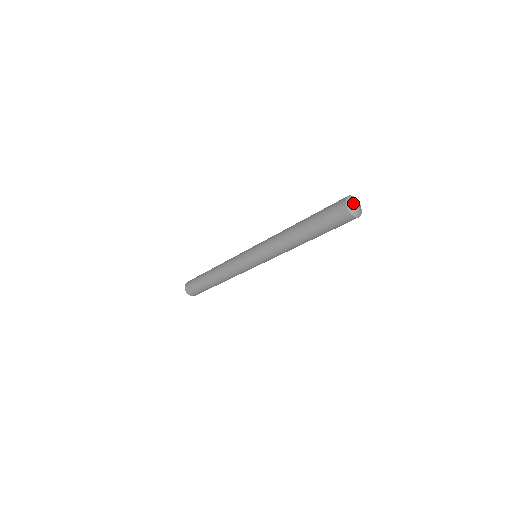
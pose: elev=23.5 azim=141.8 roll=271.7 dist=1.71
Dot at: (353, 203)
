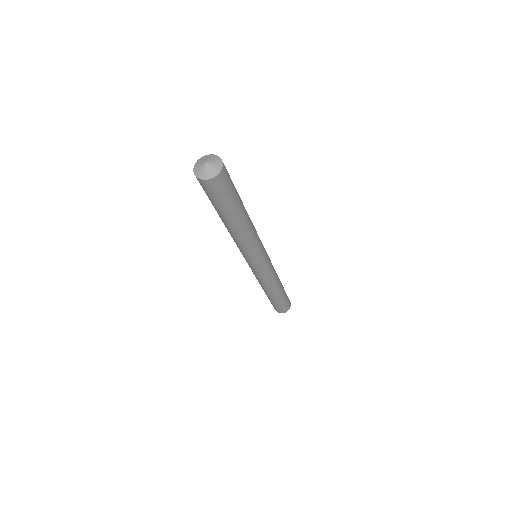
Dot at: (203, 160)
